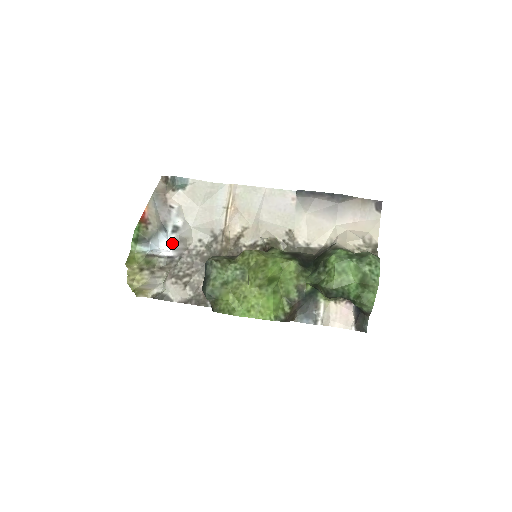
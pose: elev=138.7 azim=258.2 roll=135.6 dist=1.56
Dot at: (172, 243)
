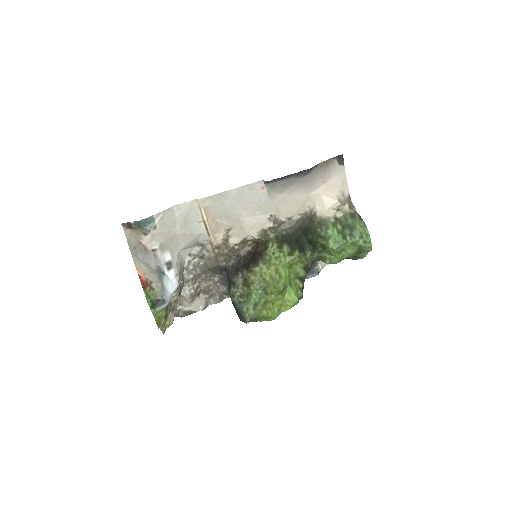
Dot at: (175, 279)
